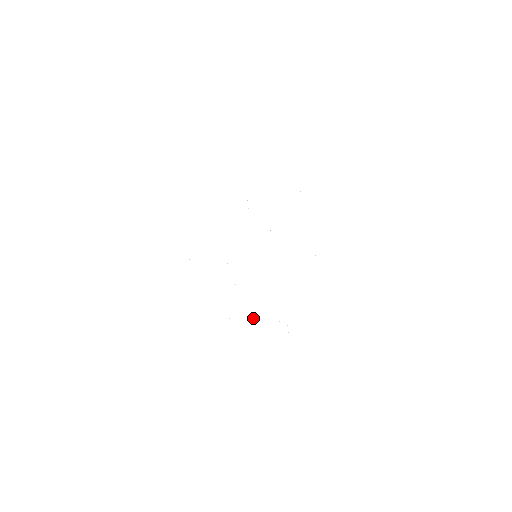
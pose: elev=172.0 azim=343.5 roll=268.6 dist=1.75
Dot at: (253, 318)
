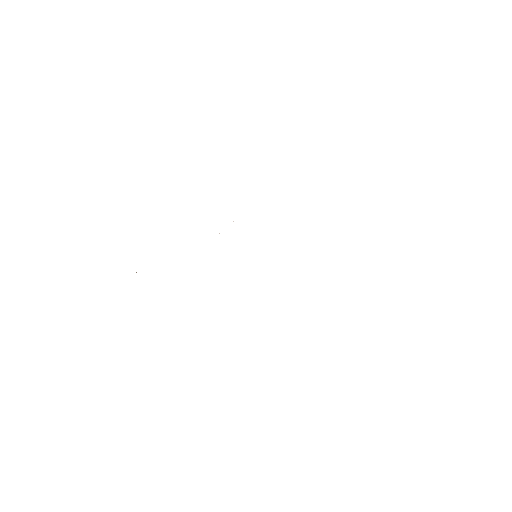
Dot at: occluded
